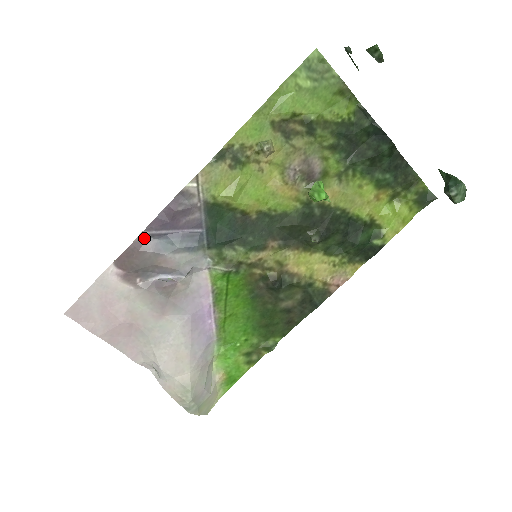
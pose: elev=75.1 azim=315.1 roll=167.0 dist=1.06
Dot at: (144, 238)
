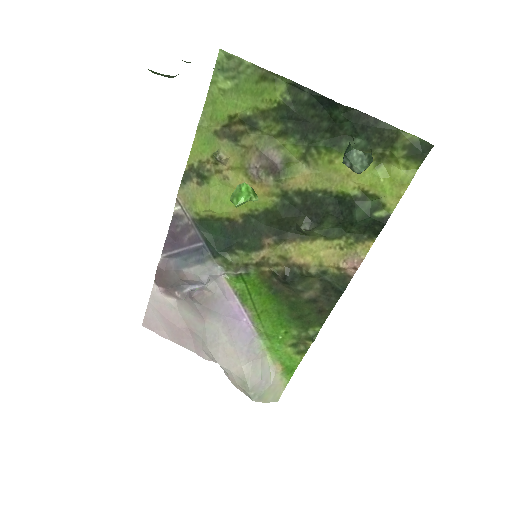
Dot at: (165, 259)
